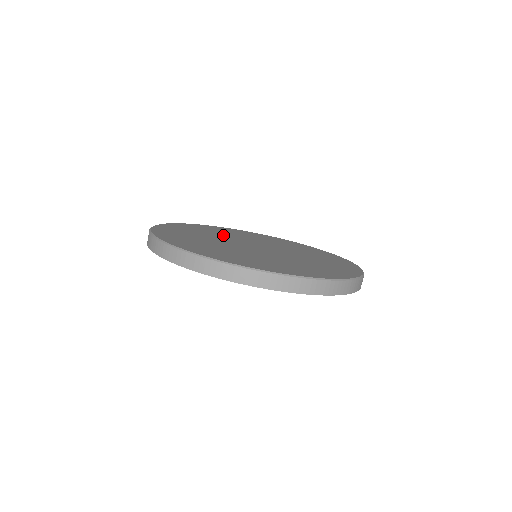
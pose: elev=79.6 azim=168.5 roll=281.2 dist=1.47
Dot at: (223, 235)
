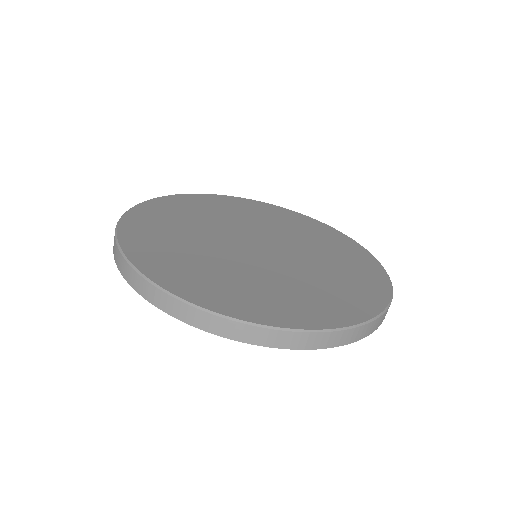
Dot at: (201, 226)
